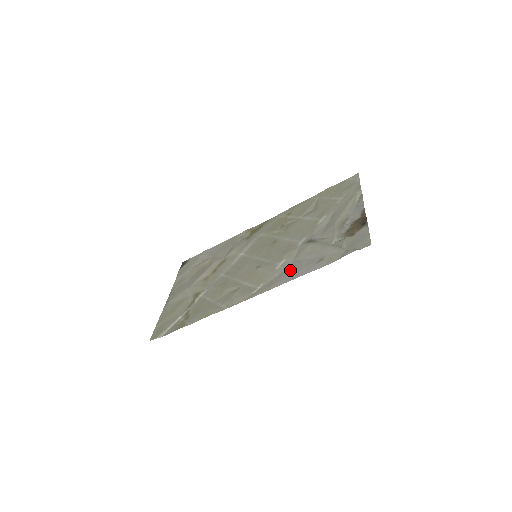
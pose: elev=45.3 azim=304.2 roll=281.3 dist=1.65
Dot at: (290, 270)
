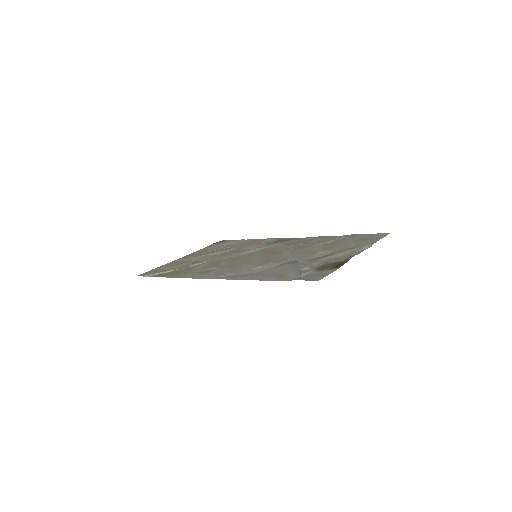
Dot at: (256, 274)
